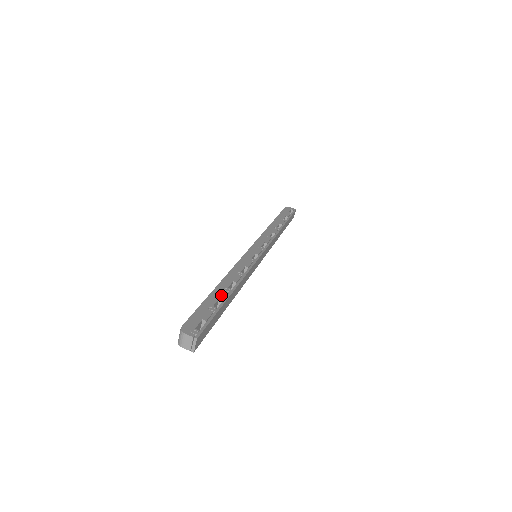
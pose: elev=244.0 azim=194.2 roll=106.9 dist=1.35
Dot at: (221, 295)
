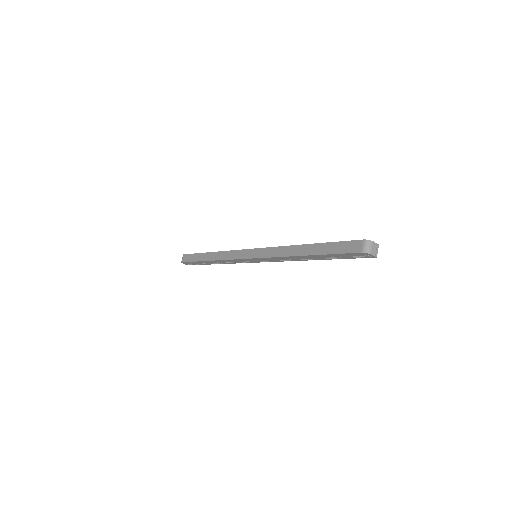
Dot at: occluded
